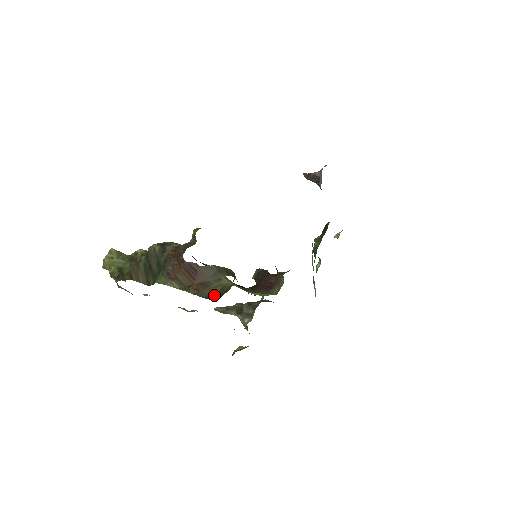
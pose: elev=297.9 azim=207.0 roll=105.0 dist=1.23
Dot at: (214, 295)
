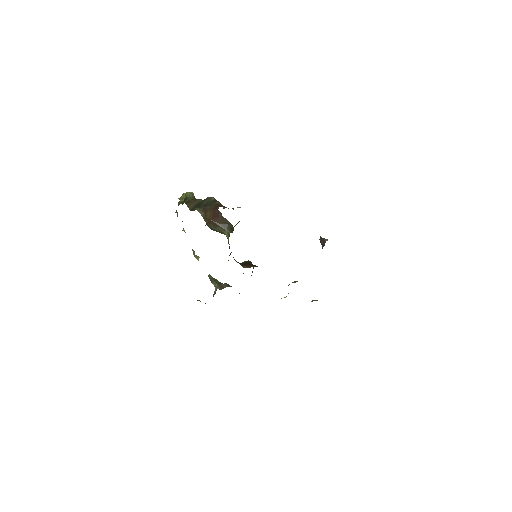
Dot at: (214, 230)
